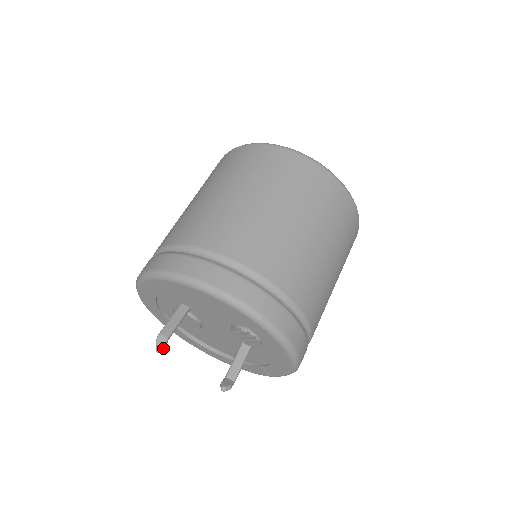
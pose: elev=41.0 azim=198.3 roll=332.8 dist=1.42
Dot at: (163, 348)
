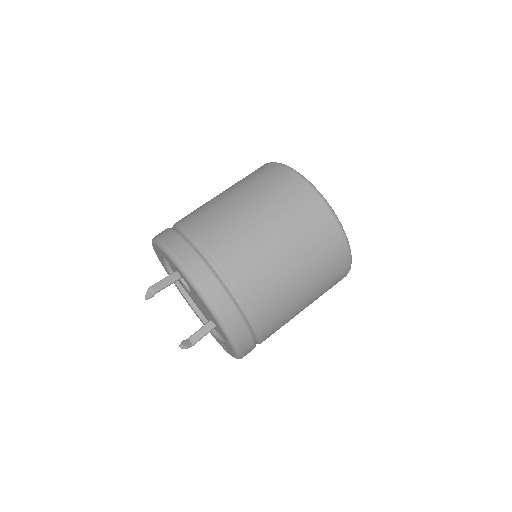
Dot at: occluded
